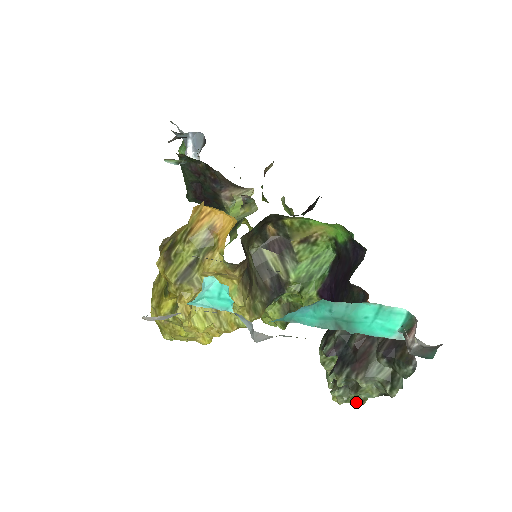
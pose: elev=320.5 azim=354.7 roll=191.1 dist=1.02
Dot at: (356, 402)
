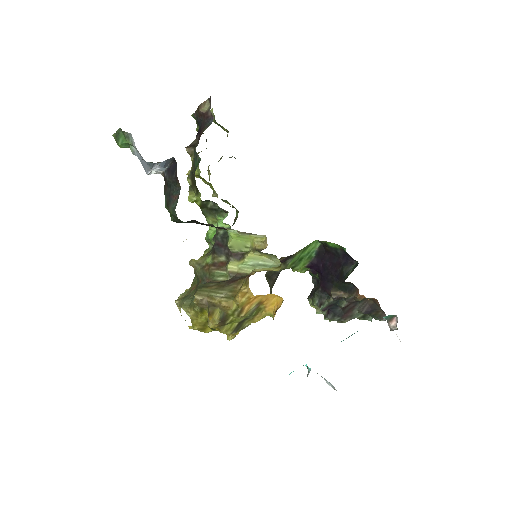
Dot at: occluded
